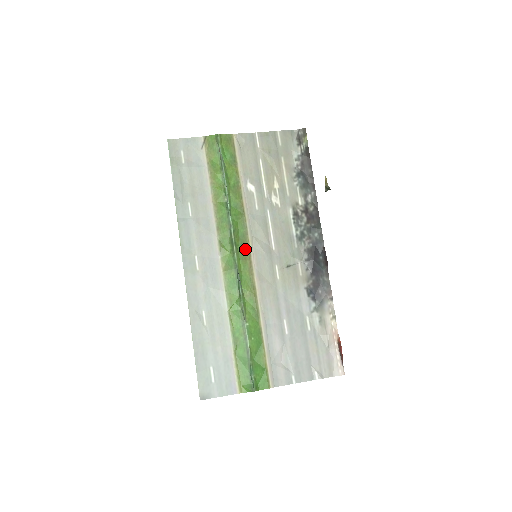
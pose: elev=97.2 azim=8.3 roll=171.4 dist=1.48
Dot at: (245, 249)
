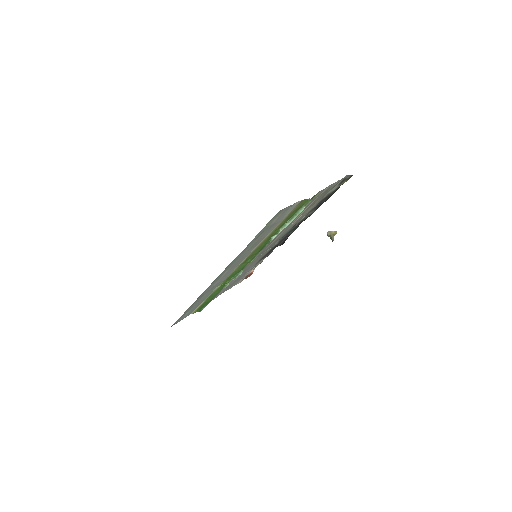
Dot at: occluded
